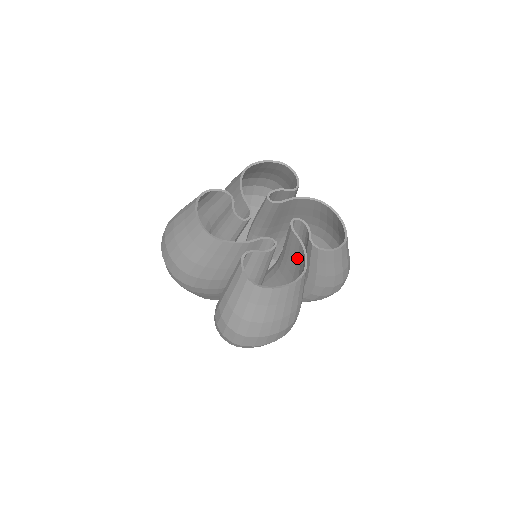
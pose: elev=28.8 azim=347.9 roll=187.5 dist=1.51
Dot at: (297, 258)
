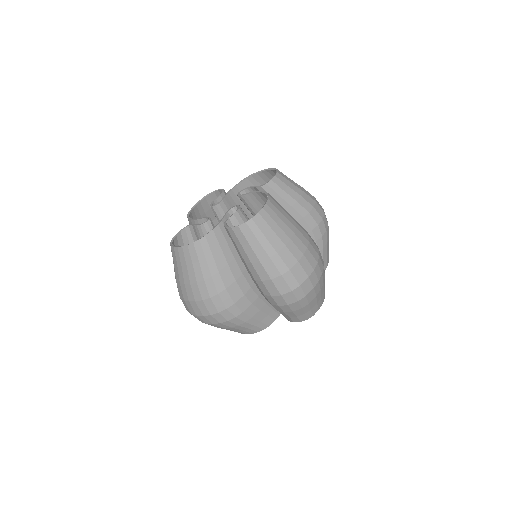
Dot at: (231, 241)
